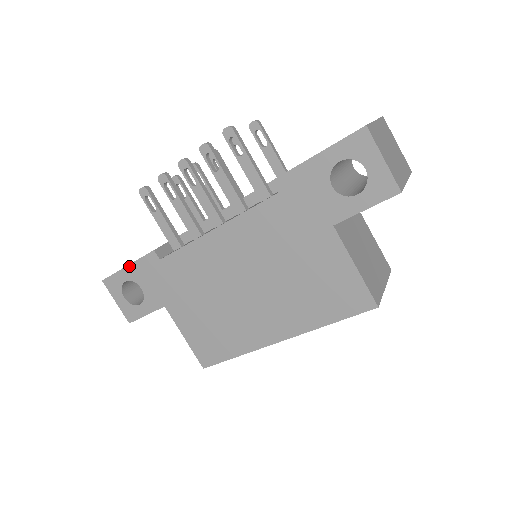
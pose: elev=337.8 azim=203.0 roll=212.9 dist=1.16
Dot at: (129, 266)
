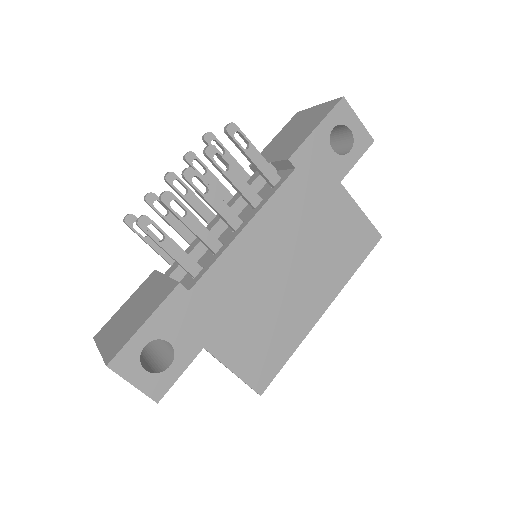
Dot at: (148, 321)
